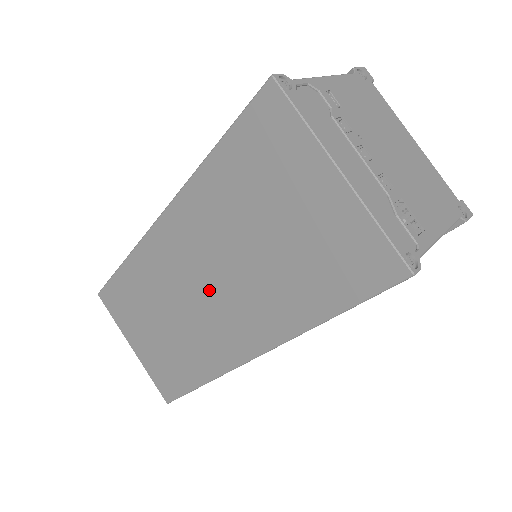
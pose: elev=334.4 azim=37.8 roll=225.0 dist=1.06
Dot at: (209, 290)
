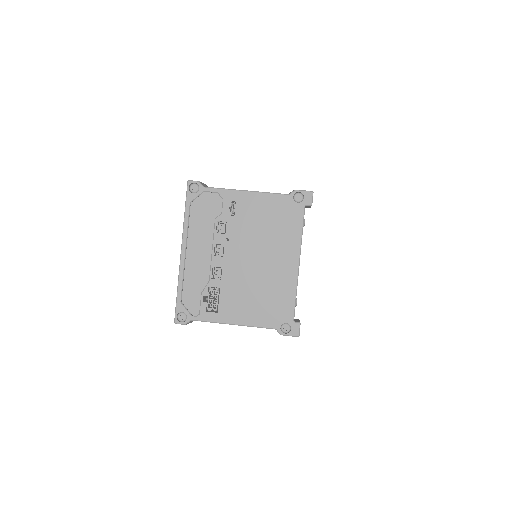
Dot at: occluded
